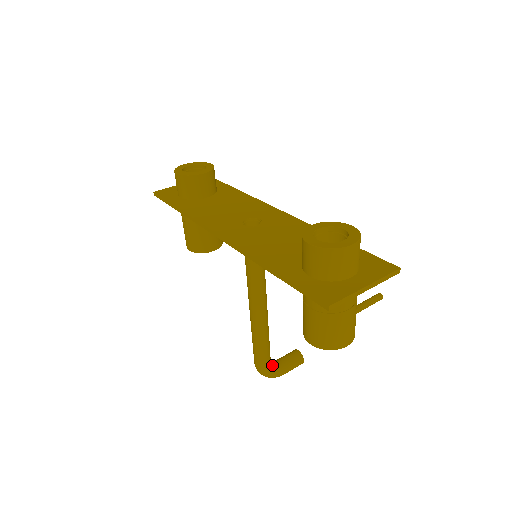
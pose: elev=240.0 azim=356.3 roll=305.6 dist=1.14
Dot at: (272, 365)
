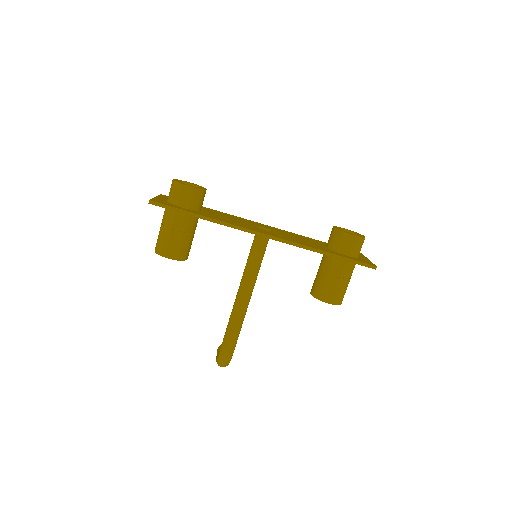
Dot at: occluded
